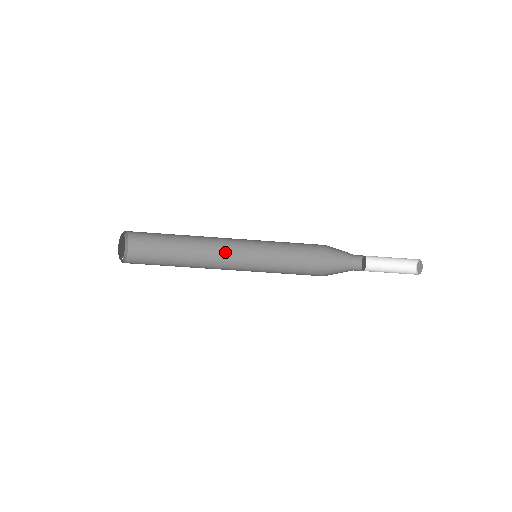
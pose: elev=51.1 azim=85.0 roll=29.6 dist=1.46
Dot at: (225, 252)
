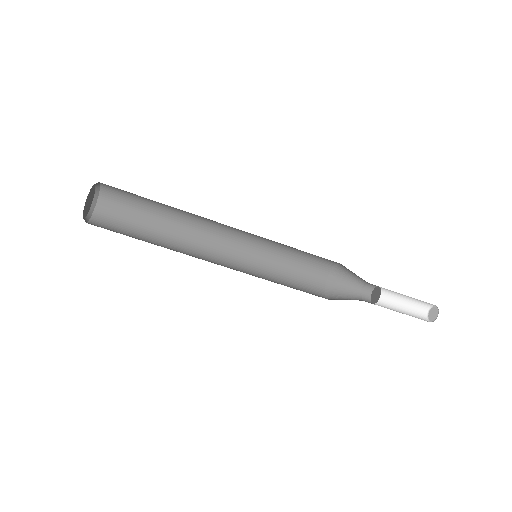
Dot at: (216, 246)
